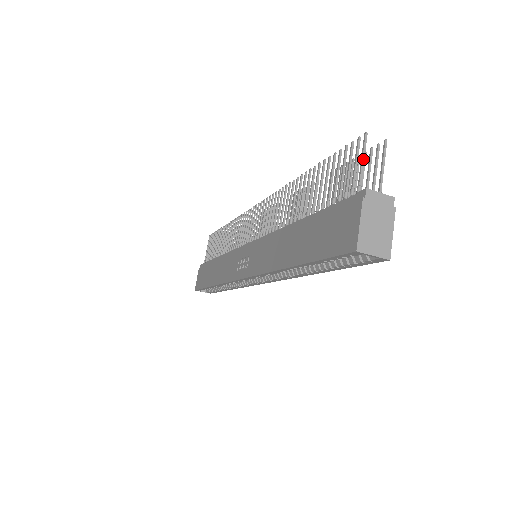
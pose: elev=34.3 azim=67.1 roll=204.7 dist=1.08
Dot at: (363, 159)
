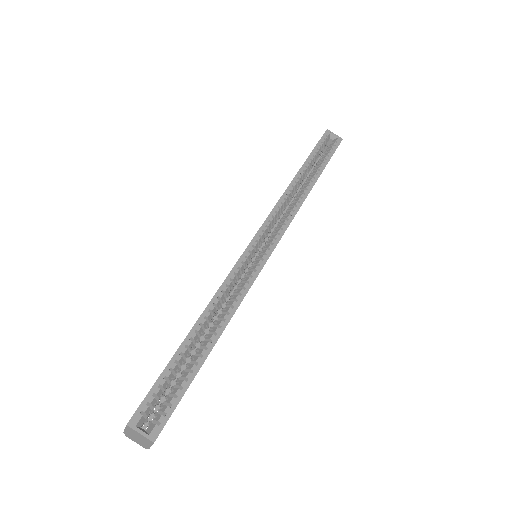
Dot at: occluded
